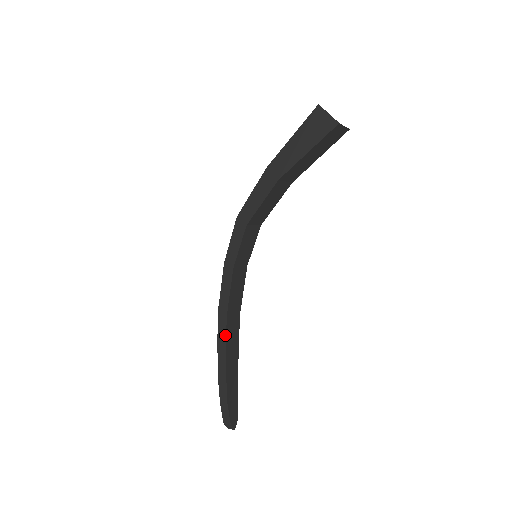
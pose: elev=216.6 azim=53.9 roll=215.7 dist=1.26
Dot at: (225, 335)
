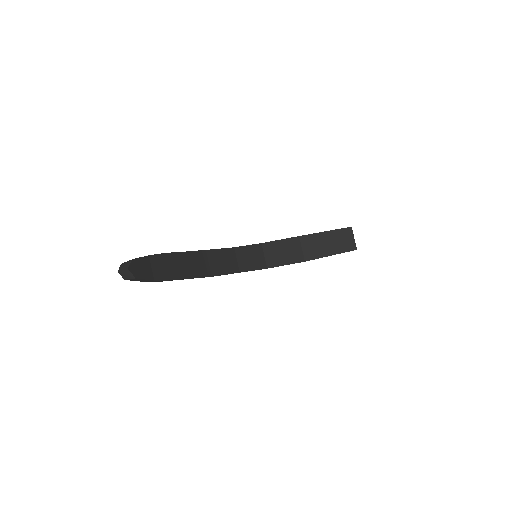
Dot at: (194, 251)
